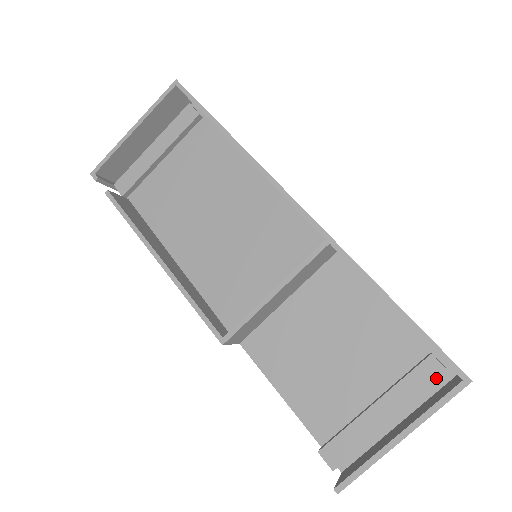
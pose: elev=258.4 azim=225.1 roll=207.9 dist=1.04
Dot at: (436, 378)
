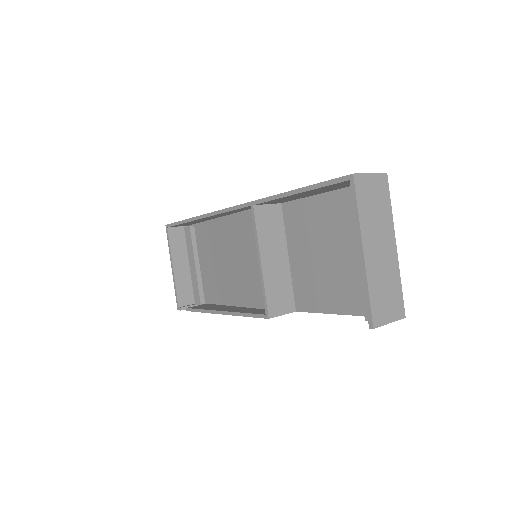
Dot at: occluded
